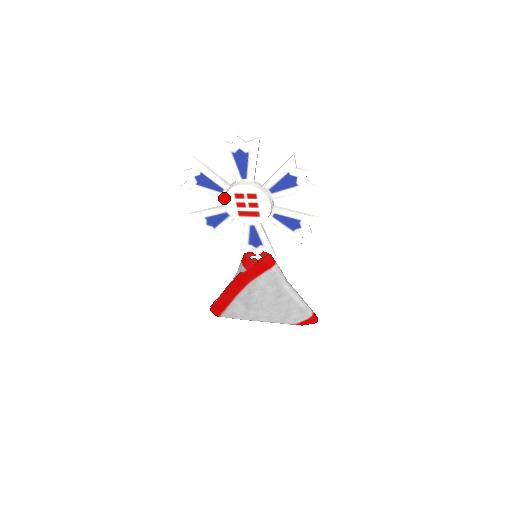
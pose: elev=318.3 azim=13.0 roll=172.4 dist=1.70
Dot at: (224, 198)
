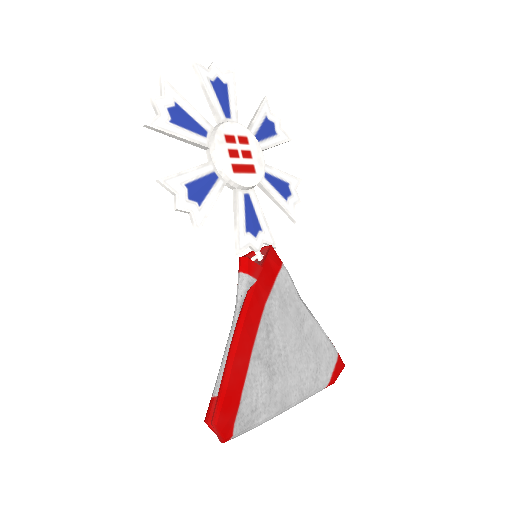
Dot at: (212, 143)
